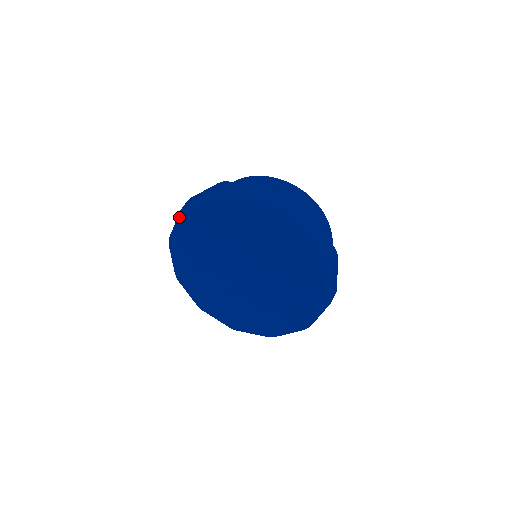
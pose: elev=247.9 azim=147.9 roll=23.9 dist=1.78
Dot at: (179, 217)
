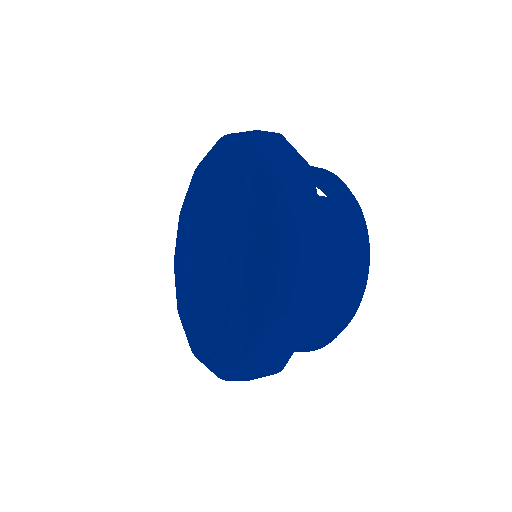
Dot at: (217, 141)
